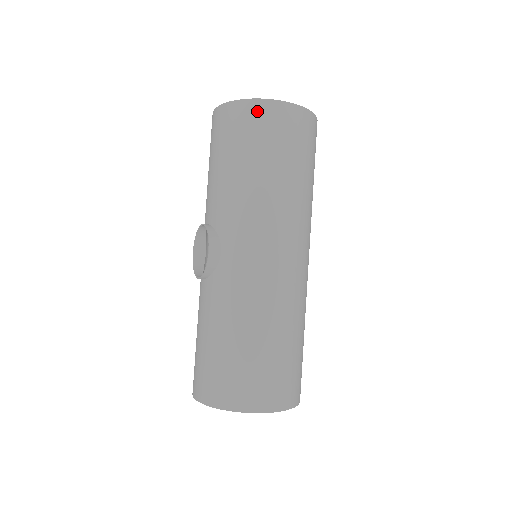
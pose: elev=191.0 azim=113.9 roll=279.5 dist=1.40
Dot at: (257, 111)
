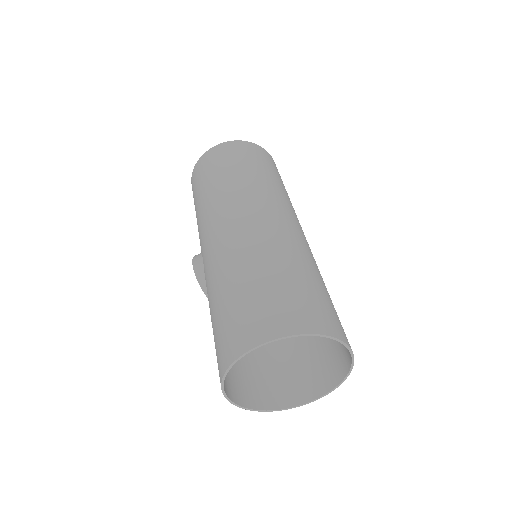
Dot at: (198, 167)
